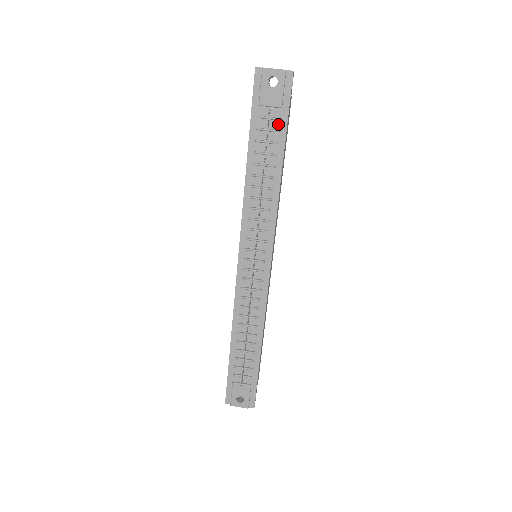
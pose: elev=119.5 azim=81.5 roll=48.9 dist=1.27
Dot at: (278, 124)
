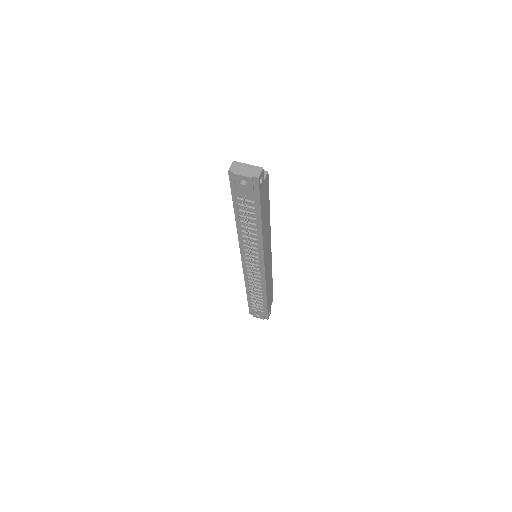
Dot at: (253, 204)
